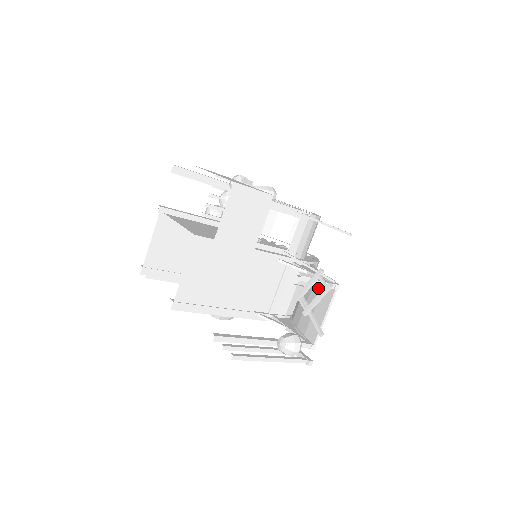
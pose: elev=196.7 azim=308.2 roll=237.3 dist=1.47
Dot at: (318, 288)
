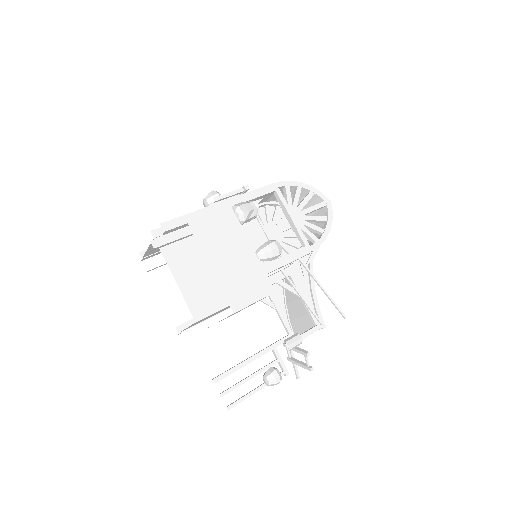
Dot at: occluded
